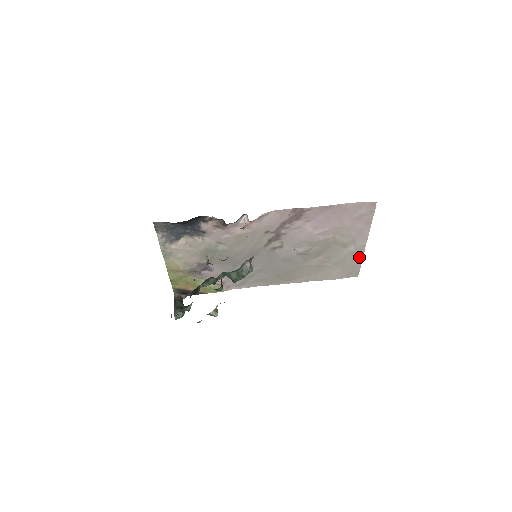
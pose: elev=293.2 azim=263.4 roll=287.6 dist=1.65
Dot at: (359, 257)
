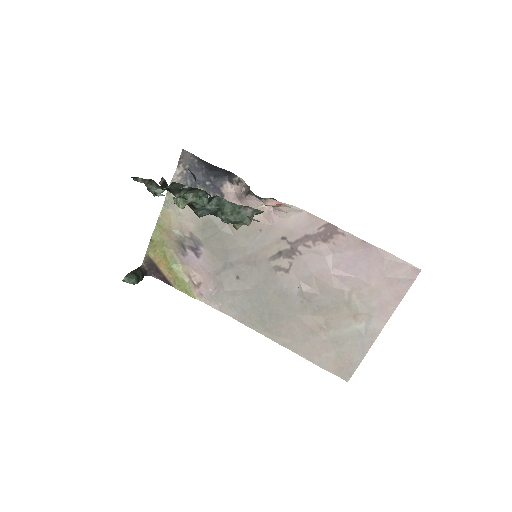
Dot at: (364, 348)
